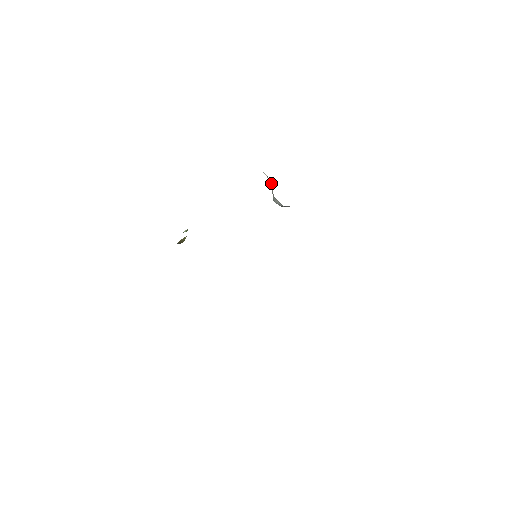
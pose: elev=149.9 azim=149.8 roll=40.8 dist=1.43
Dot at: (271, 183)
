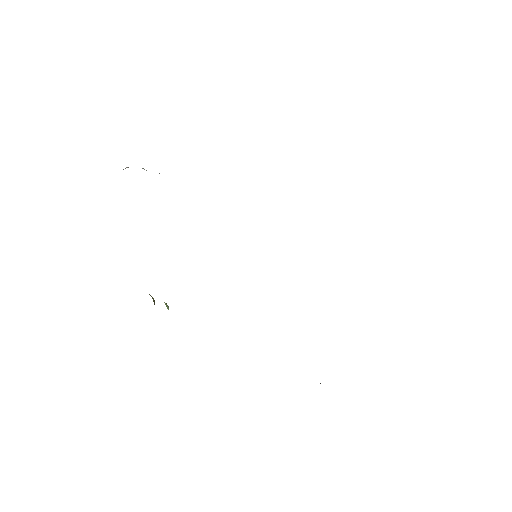
Dot at: occluded
